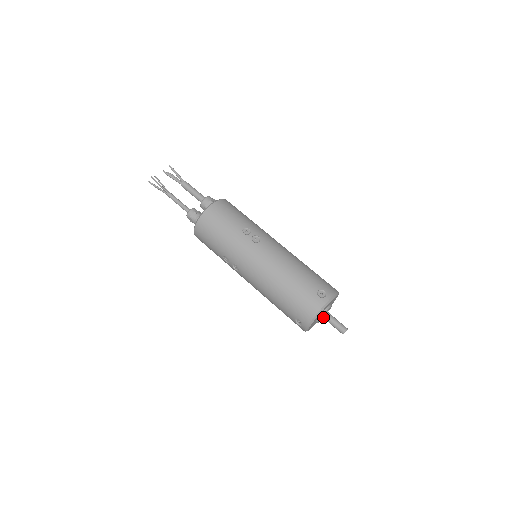
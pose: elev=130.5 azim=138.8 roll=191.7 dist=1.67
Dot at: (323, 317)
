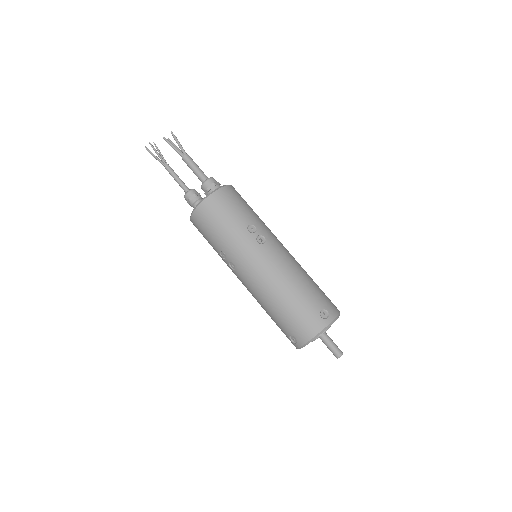
Dot at: occluded
